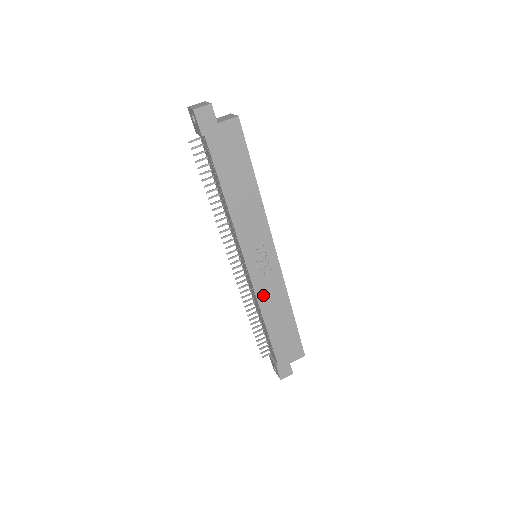
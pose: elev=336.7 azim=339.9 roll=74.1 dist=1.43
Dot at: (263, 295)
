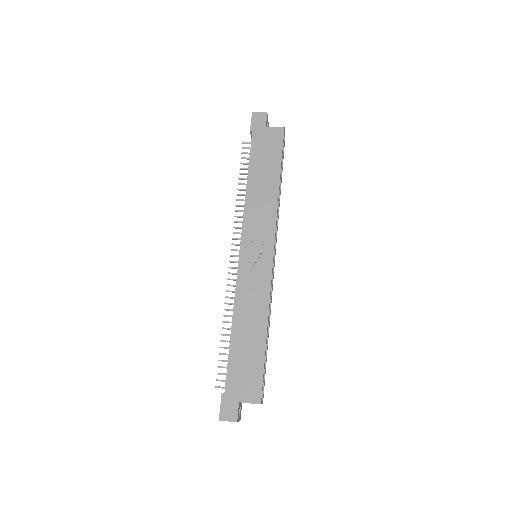
Dot at: (243, 292)
